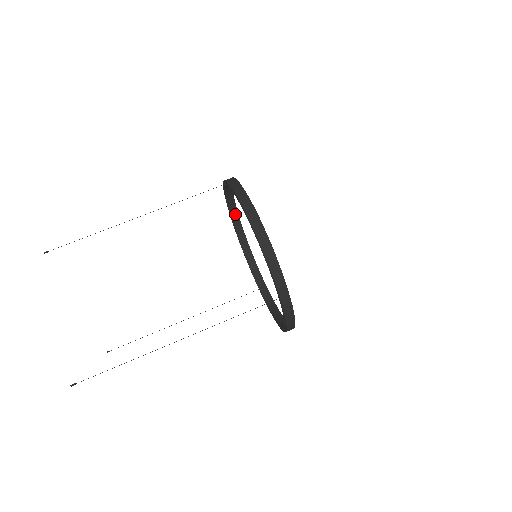
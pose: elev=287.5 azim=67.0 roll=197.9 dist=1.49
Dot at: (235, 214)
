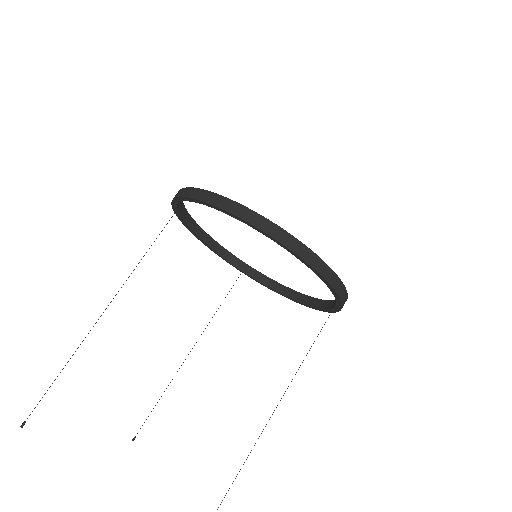
Dot at: (184, 213)
